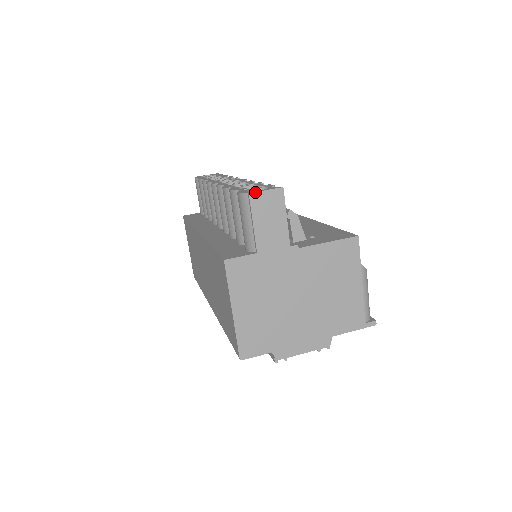
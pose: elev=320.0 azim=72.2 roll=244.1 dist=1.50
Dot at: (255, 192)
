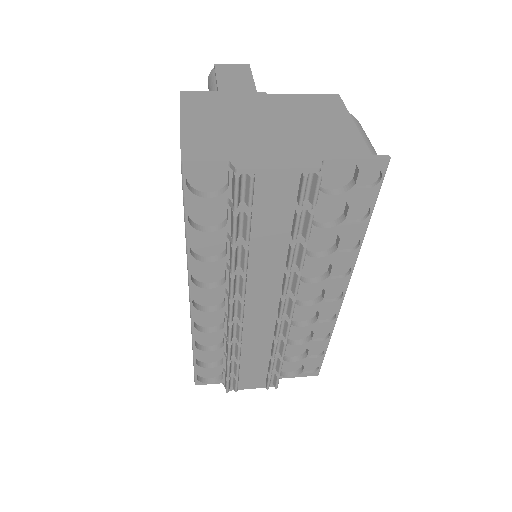
Dot at: (221, 64)
